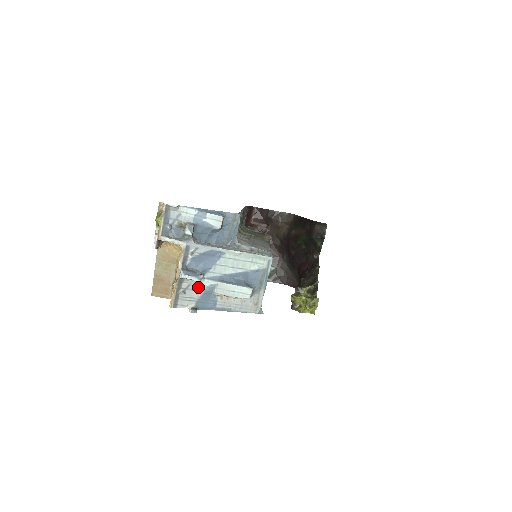
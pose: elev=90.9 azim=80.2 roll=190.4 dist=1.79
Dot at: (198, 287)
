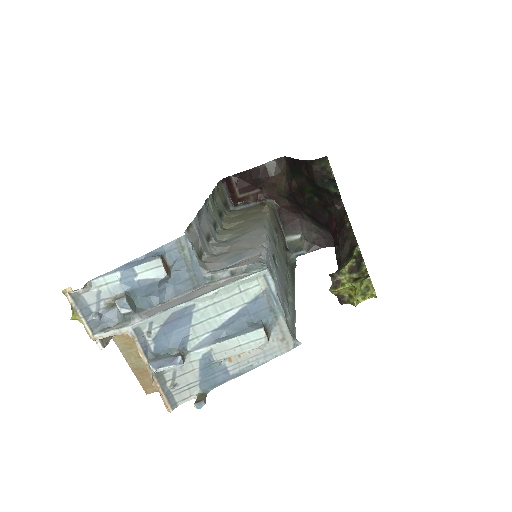
Dot at: (189, 366)
